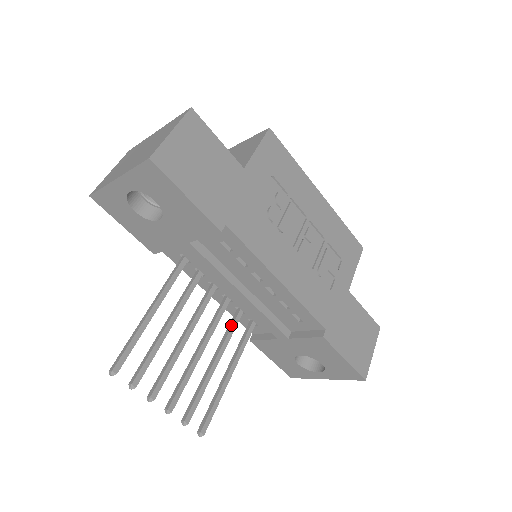
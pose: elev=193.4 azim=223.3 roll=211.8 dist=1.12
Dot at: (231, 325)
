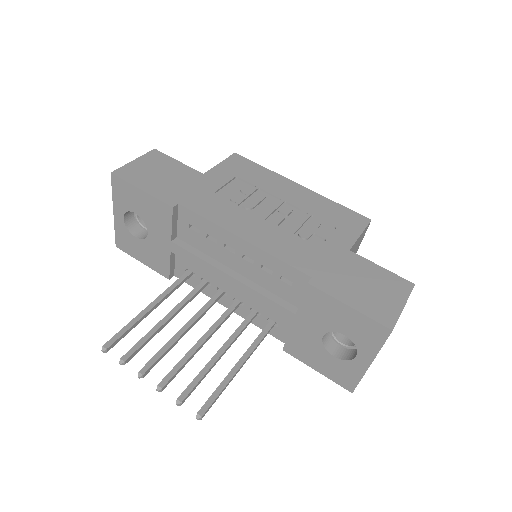
Dot at: (242, 322)
